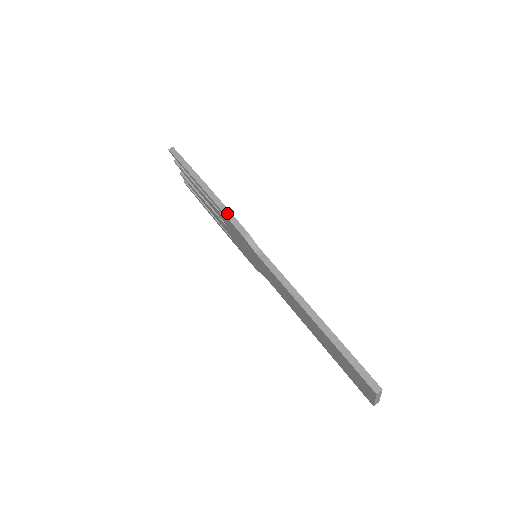
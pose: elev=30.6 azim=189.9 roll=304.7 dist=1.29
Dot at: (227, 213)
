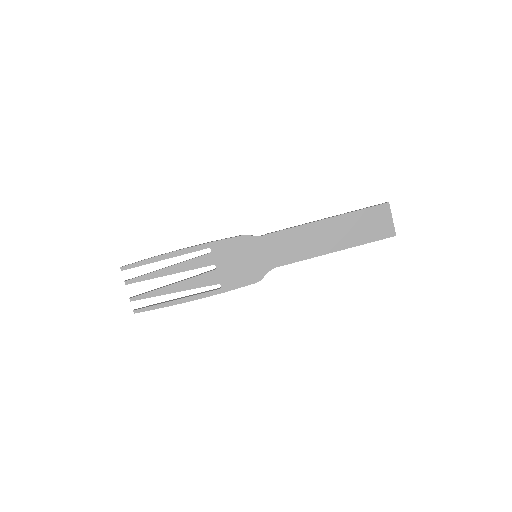
Dot at: (217, 240)
